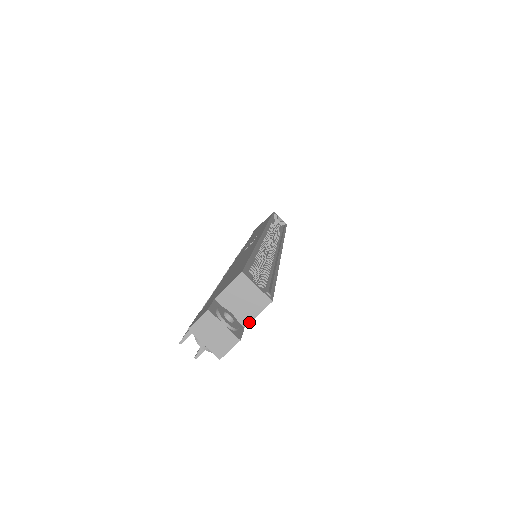
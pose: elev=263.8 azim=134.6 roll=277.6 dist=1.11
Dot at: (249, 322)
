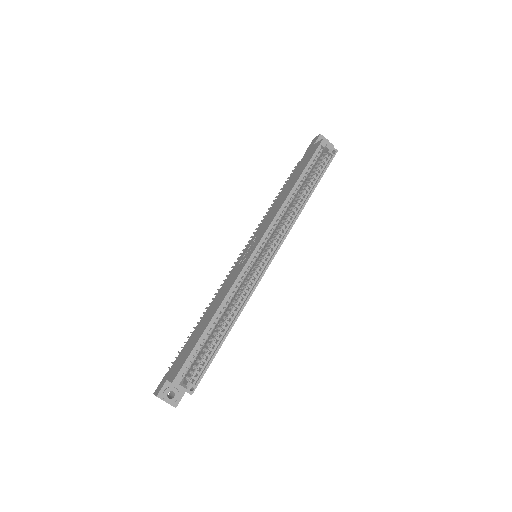
Dot at: occluded
